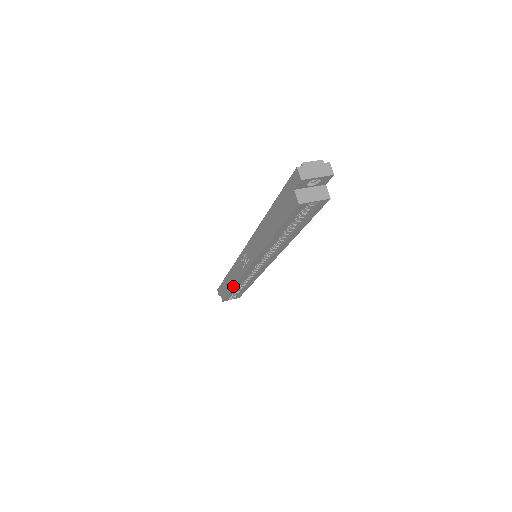
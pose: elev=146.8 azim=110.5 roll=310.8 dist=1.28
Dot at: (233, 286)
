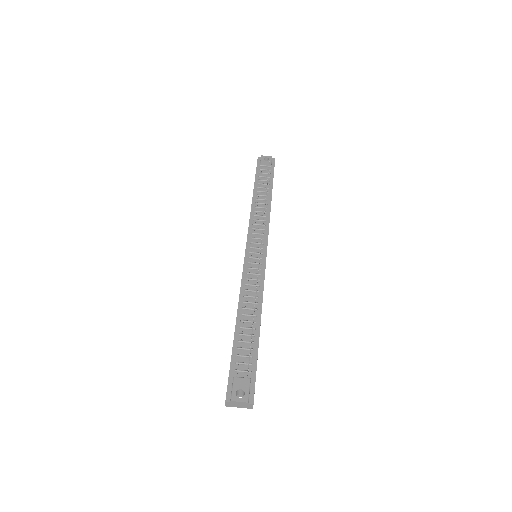
Dot at: occluded
